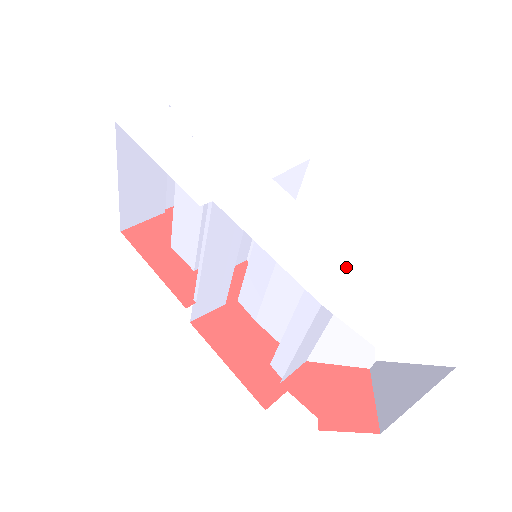
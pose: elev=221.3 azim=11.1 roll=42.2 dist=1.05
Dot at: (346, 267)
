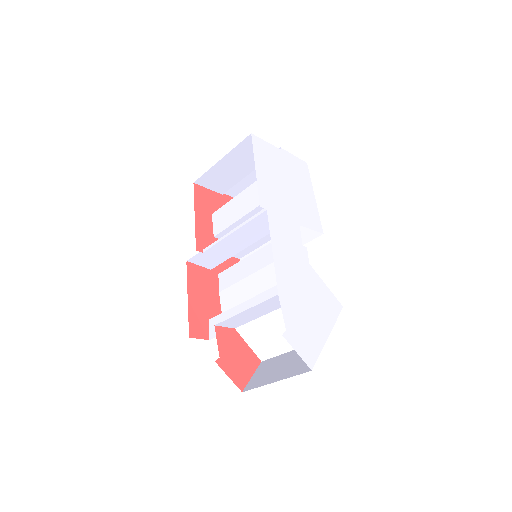
Dot at: (301, 291)
